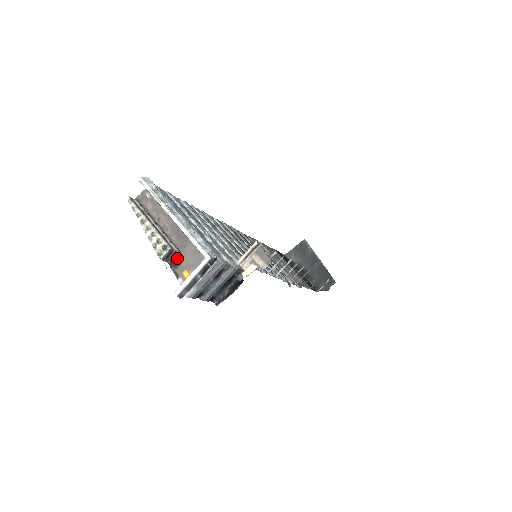
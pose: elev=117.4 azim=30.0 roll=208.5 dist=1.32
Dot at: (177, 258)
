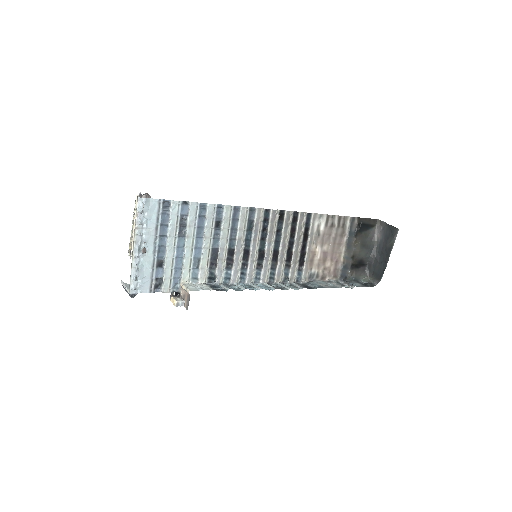
Dot at: occluded
